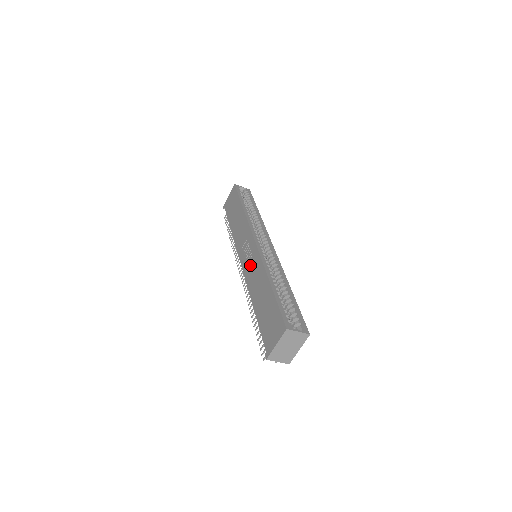
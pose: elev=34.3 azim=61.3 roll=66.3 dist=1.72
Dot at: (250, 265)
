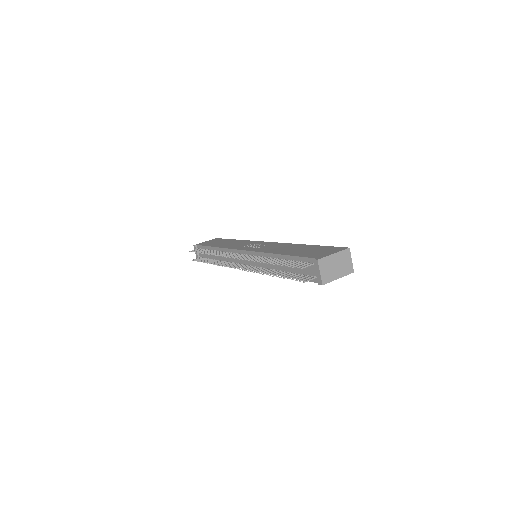
Dot at: (264, 247)
